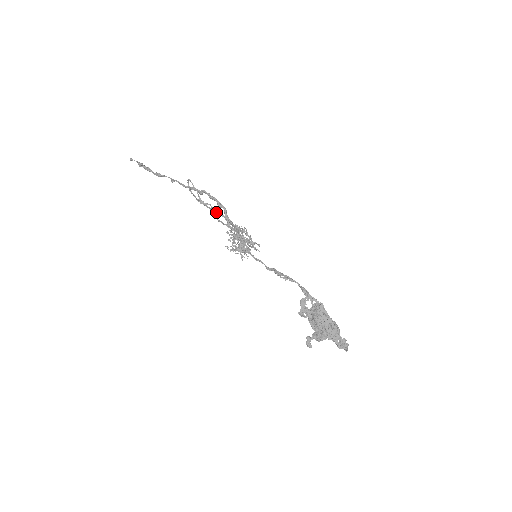
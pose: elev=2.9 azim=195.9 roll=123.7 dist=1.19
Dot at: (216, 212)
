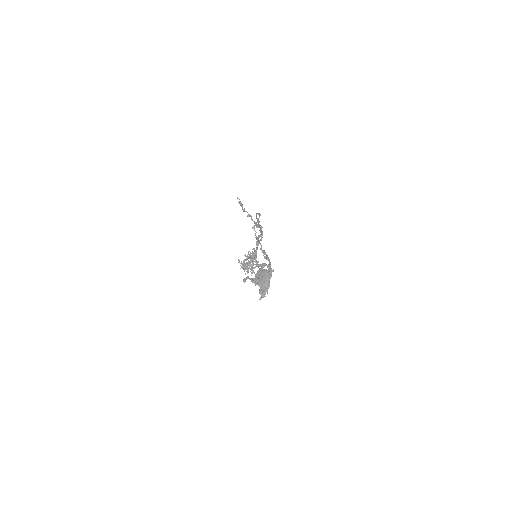
Dot at: (256, 236)
